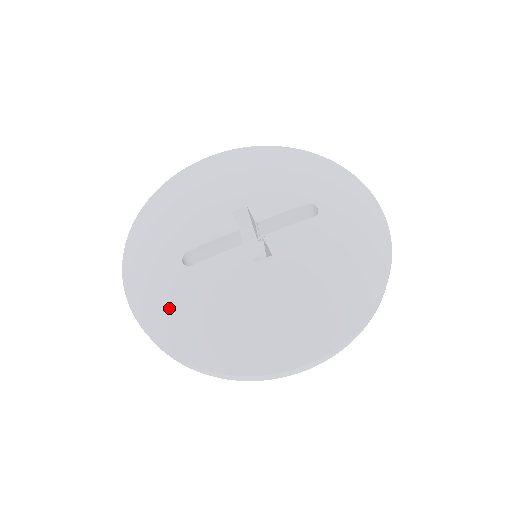
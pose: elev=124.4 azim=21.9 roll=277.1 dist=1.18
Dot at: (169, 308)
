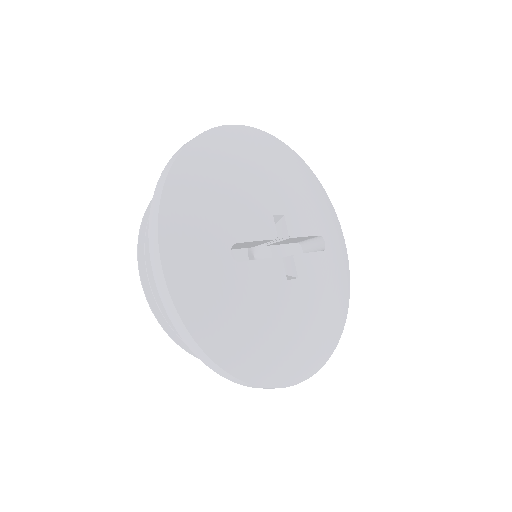
Dot at: (213, 301)
